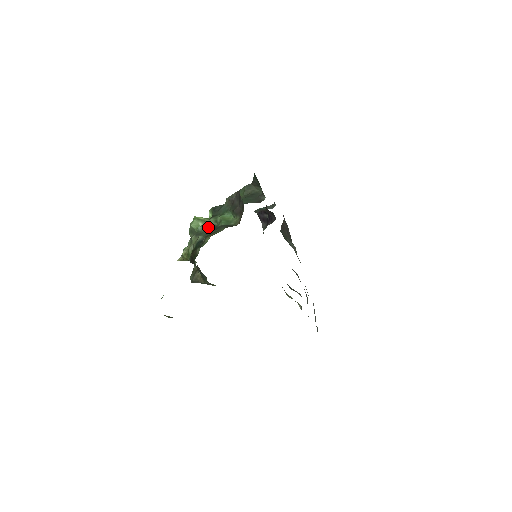
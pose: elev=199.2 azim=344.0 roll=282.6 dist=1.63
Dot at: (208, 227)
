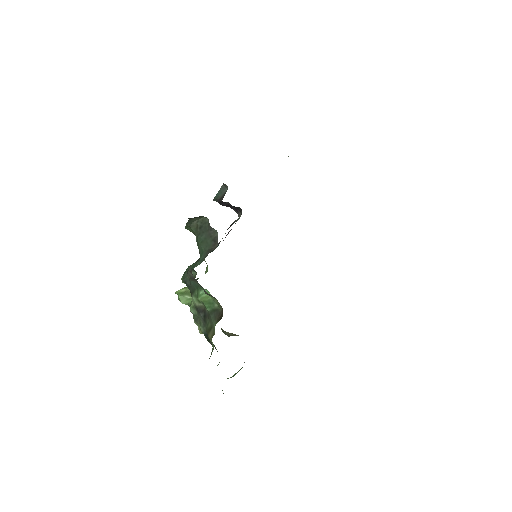
Dot at: (198, 312)
